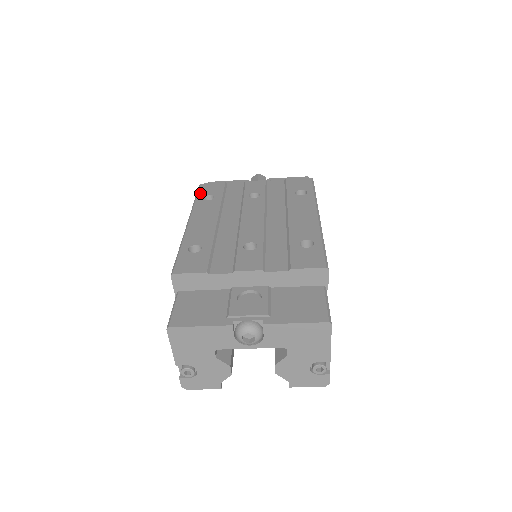
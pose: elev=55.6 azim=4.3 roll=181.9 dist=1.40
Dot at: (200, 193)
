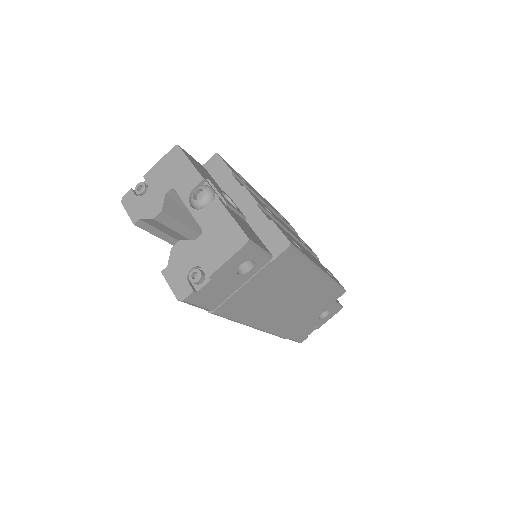
Dot at: occluded
